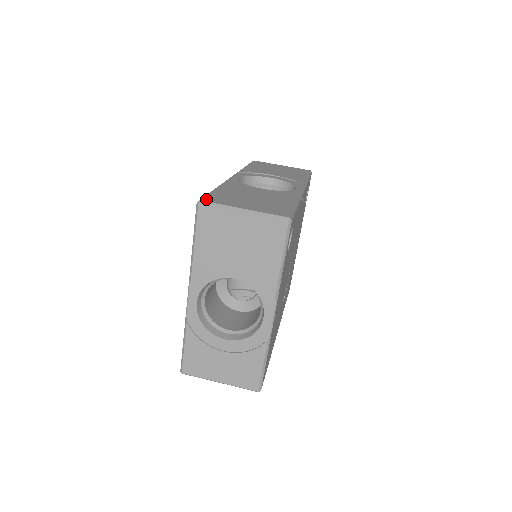
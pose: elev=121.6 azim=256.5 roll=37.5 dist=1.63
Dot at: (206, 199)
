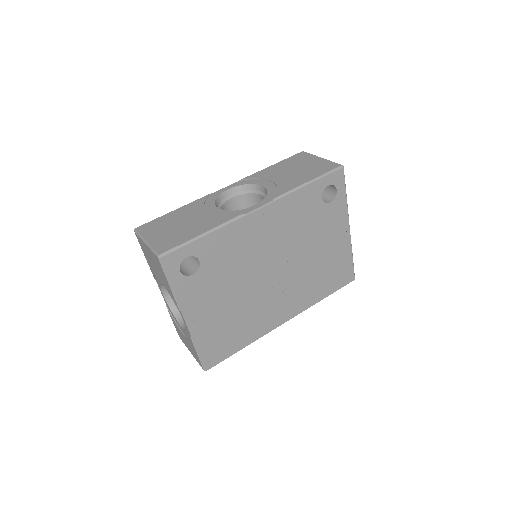
Dot at: (141, 227)
